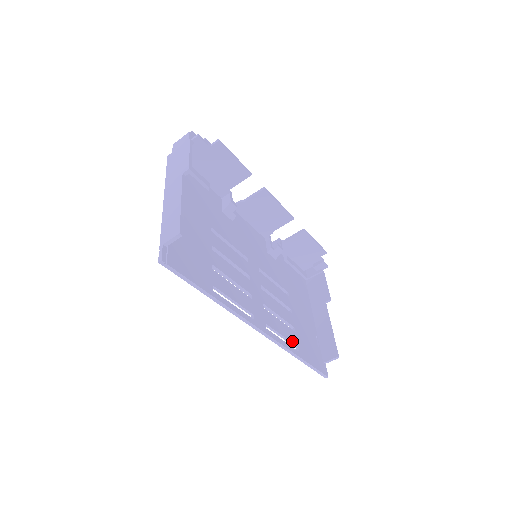
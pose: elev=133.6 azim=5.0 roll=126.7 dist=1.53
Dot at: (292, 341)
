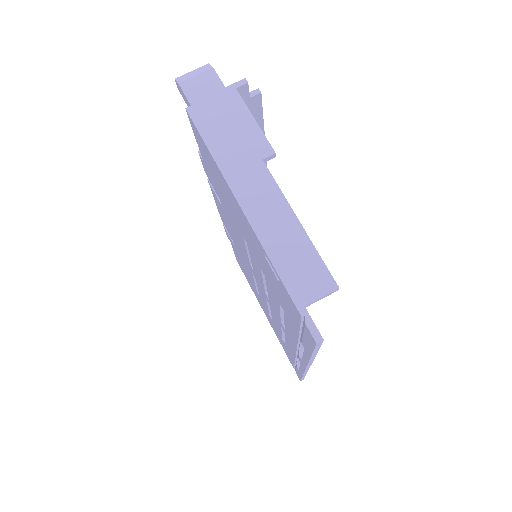
Dot at: occluded
